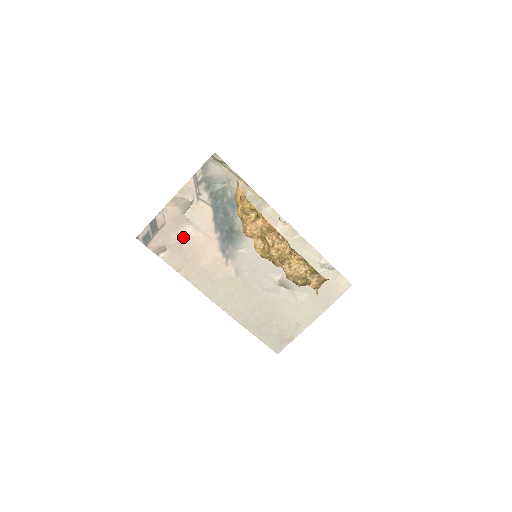
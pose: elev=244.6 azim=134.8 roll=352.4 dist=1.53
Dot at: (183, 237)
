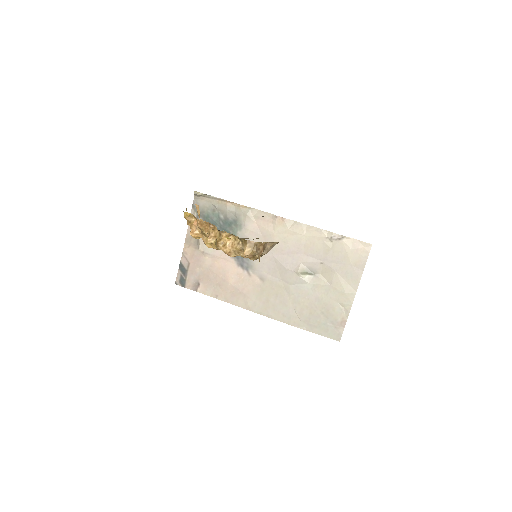
Dot at: (206, 268)
